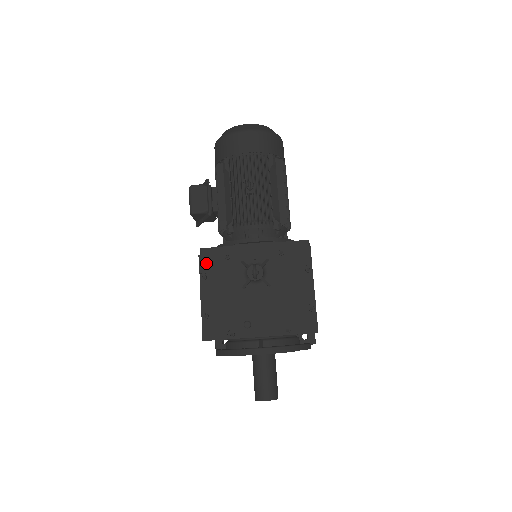
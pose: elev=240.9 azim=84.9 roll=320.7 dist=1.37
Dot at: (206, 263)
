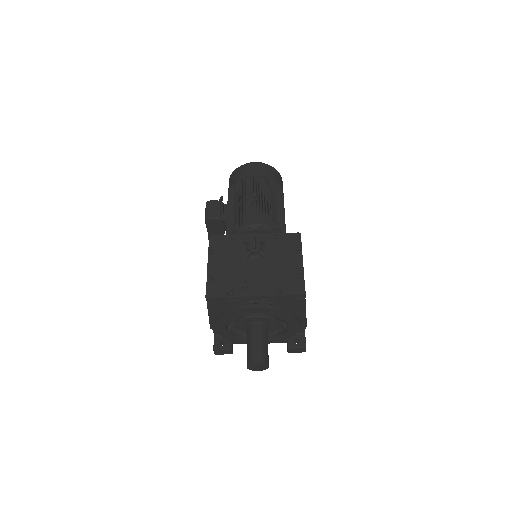
Dot at: (215, 242)
